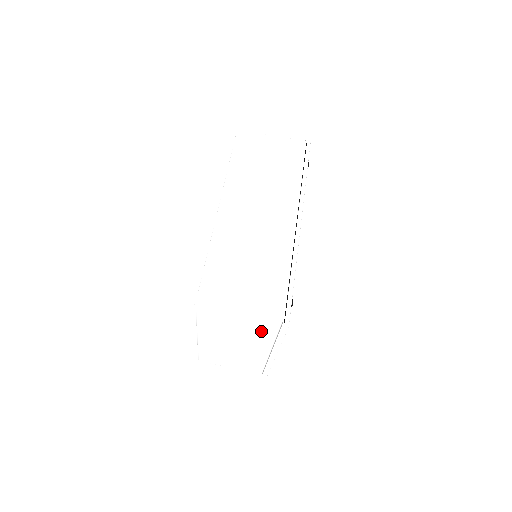
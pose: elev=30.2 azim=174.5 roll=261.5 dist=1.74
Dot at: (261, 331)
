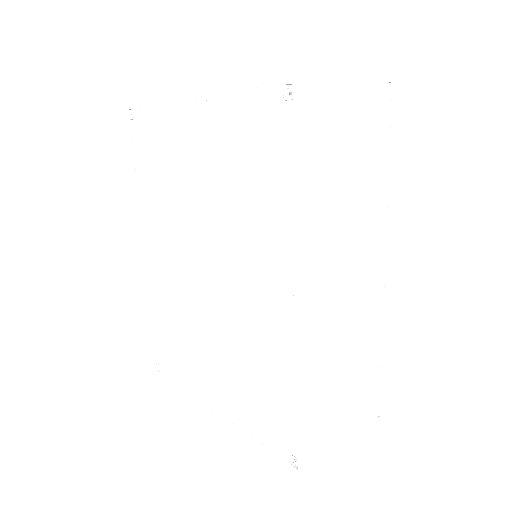
Dot at: occluded
